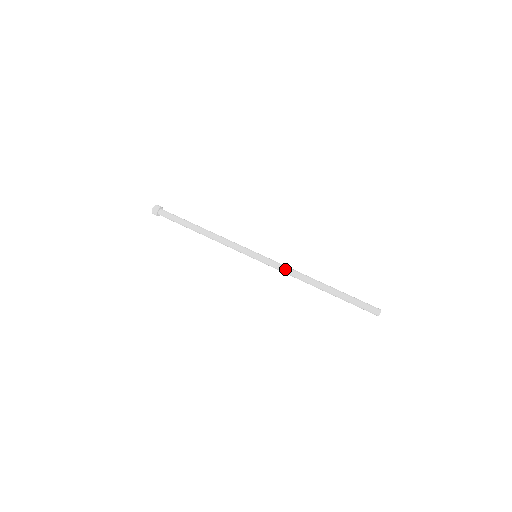
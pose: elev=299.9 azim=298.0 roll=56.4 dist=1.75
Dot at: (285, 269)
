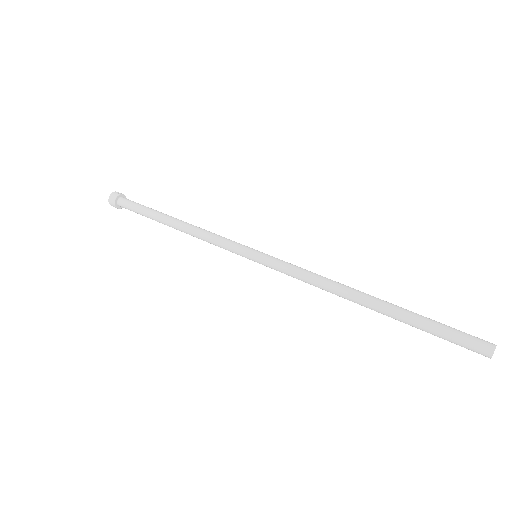
Dot at: (302, 278)
